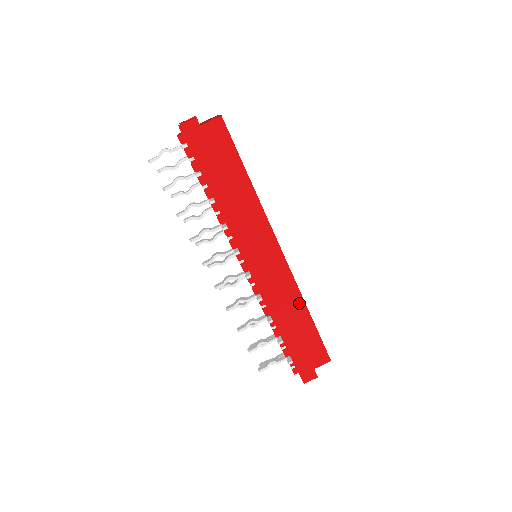
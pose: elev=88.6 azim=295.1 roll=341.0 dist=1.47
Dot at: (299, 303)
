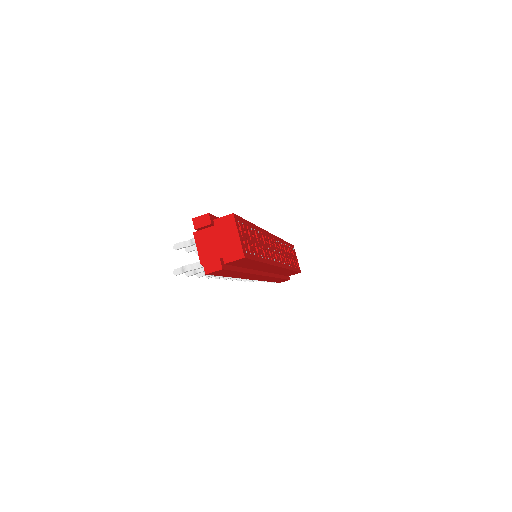
Dot at: occluded
